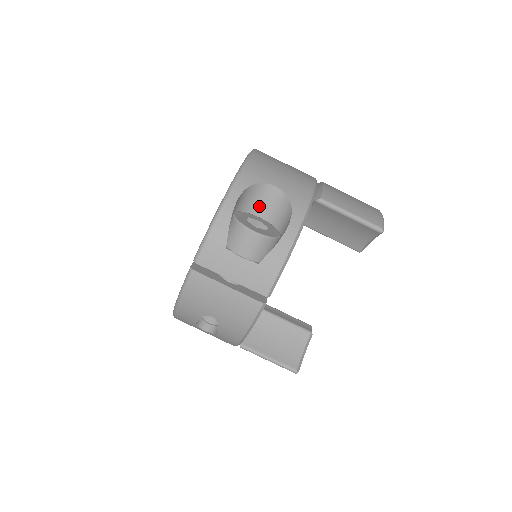
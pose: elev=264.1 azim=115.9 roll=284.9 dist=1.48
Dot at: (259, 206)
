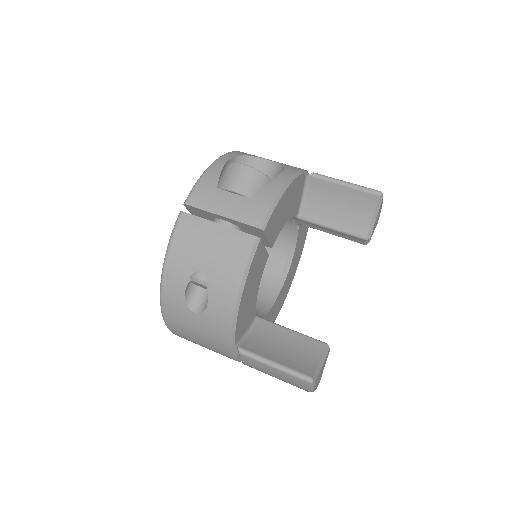
Dot at: occluded
